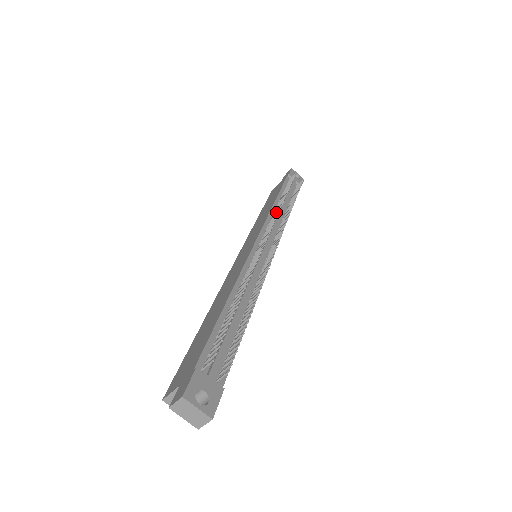
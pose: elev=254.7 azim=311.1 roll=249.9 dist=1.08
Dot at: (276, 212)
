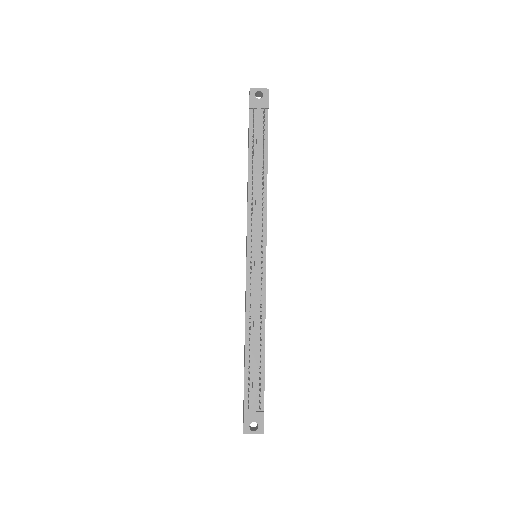
Dot at: (251, 204)
